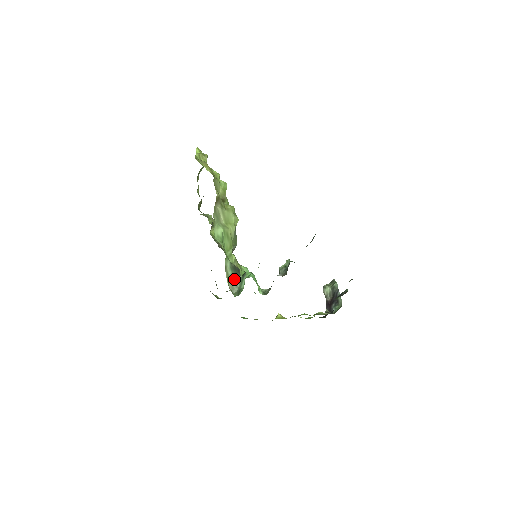
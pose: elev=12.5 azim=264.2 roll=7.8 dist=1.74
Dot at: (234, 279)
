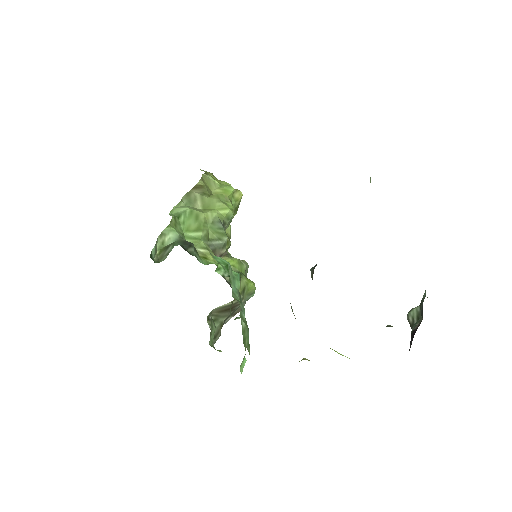
Dot at: (169, 246)
